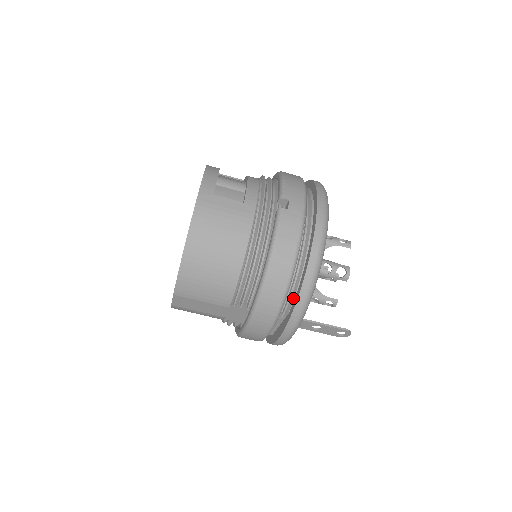
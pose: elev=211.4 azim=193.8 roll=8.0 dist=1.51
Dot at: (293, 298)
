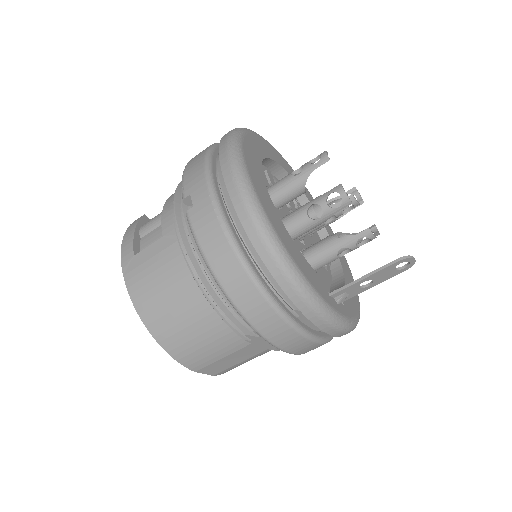
Dot at: occluded
